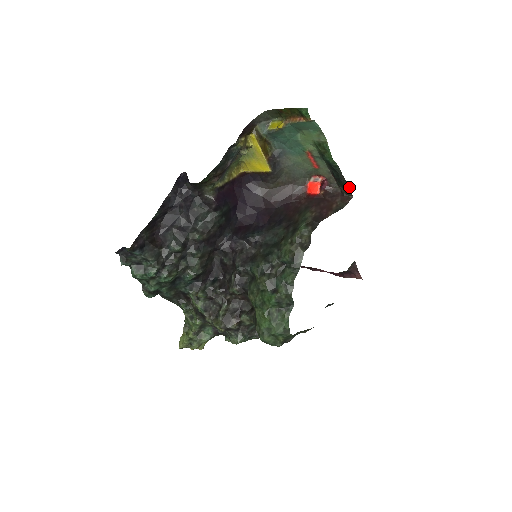
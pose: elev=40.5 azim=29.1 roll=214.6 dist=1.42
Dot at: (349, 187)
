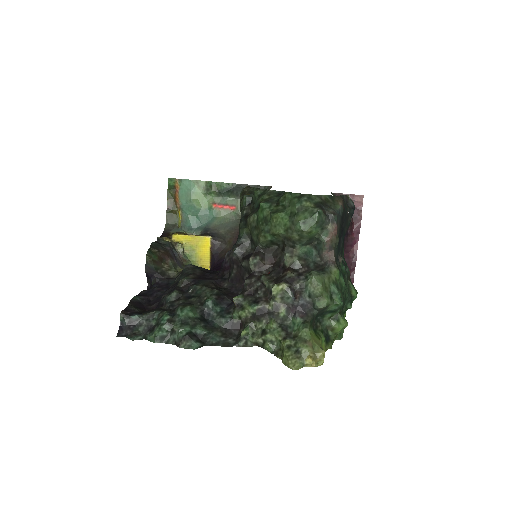
Dot at: (262, 187)
